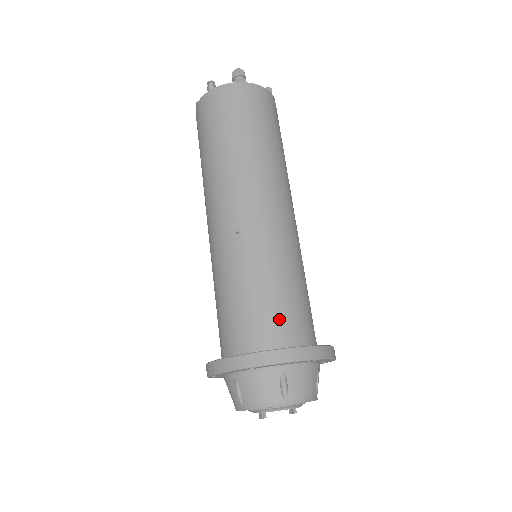
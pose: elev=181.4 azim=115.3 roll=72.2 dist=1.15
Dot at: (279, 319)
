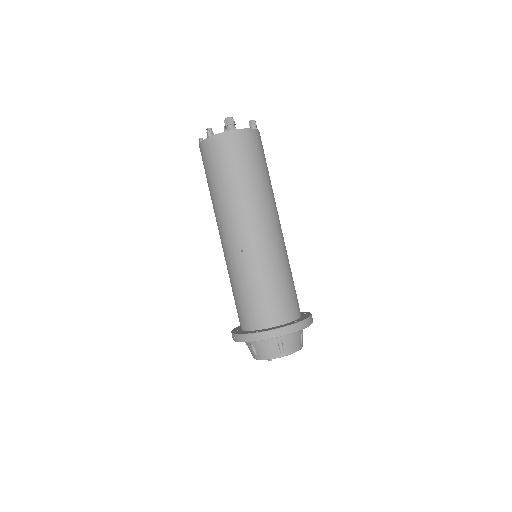
Dot at: (275, 307)
